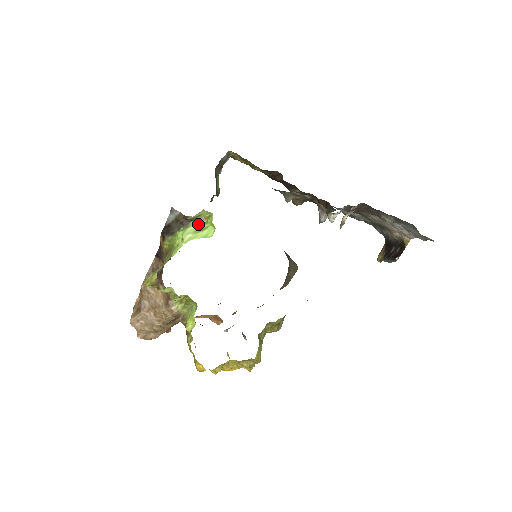
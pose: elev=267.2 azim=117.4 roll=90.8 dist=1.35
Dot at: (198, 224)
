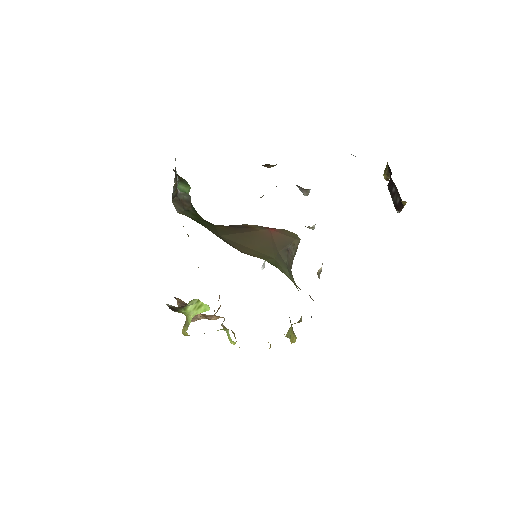
Dot at: (193, 304)
